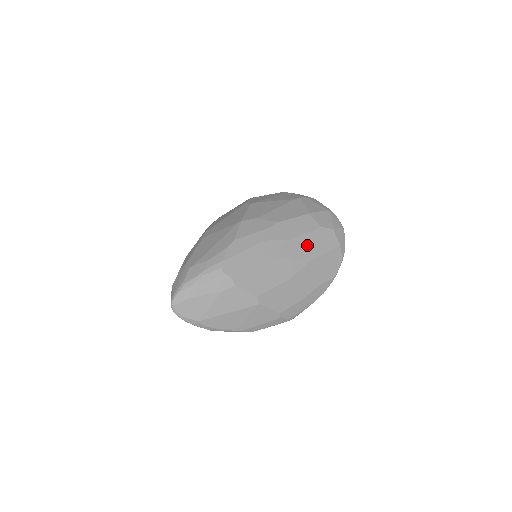
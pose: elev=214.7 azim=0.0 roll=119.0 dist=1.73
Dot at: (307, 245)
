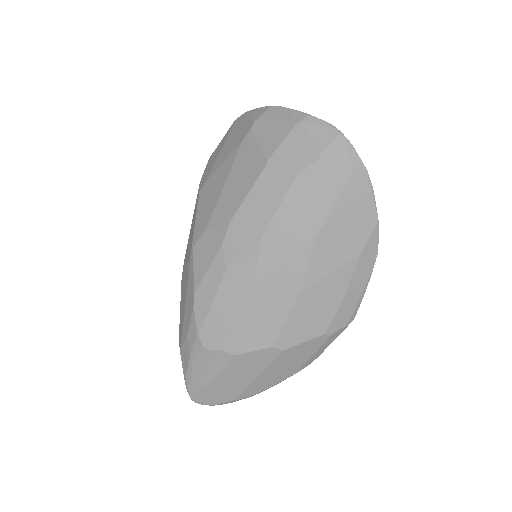
Dot at: (293, 223)
